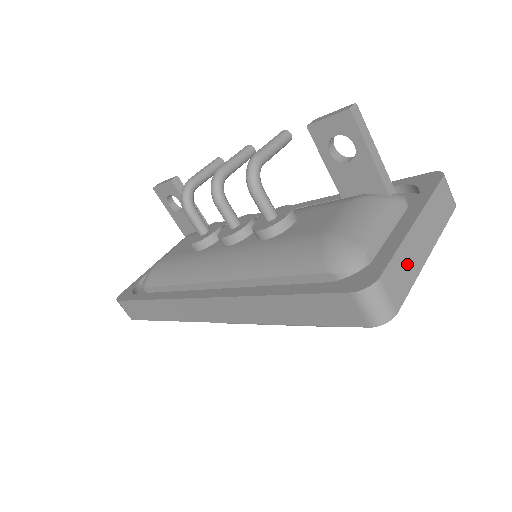
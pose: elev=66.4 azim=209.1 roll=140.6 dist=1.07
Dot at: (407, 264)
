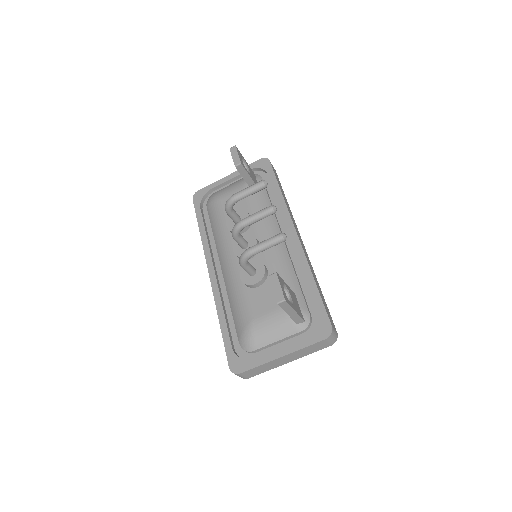
Dot at: (265, 368)
